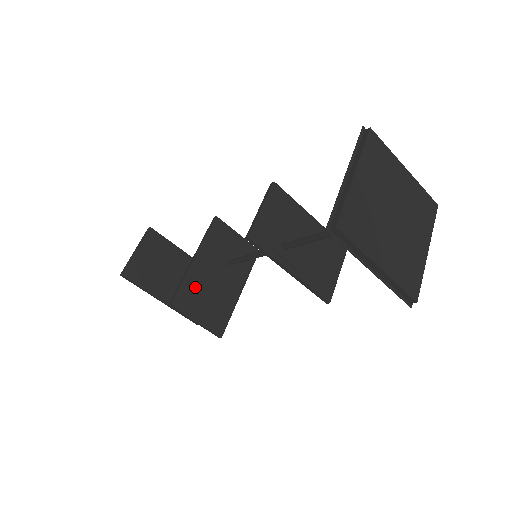
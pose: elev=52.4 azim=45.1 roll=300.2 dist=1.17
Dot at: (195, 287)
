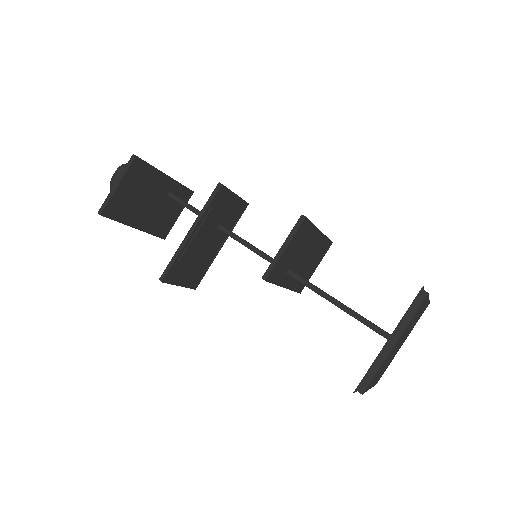
Dot at: (185, 259)
